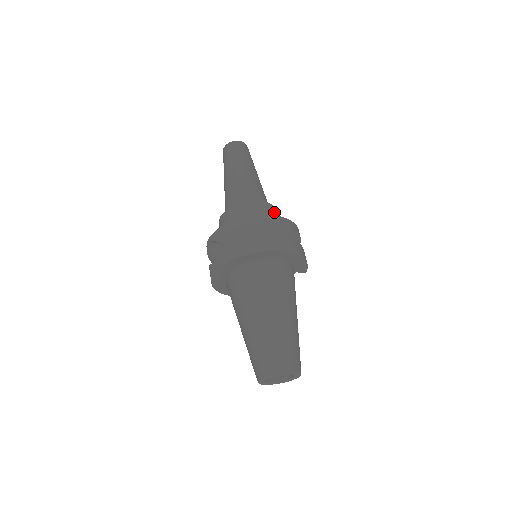
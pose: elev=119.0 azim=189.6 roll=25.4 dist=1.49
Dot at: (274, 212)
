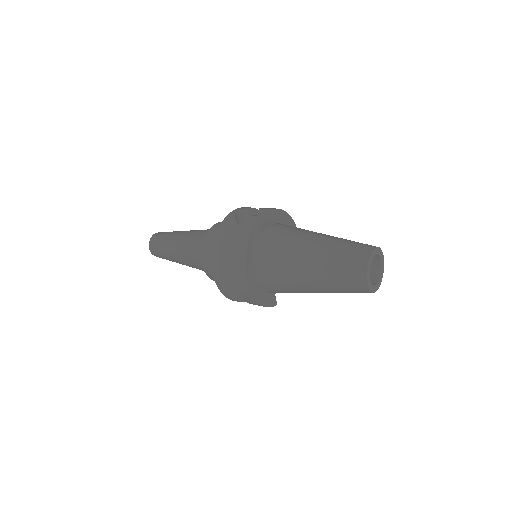
Dot at: occluded
